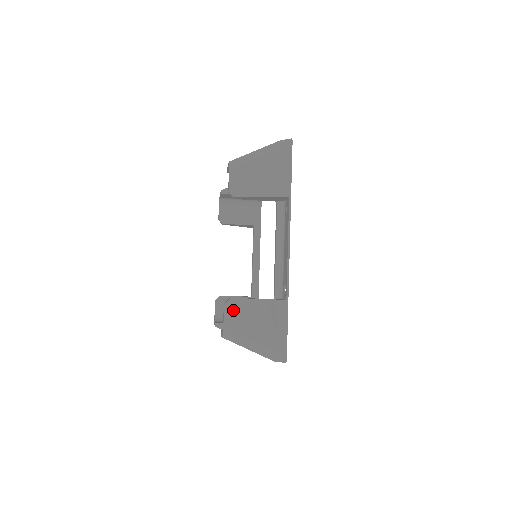
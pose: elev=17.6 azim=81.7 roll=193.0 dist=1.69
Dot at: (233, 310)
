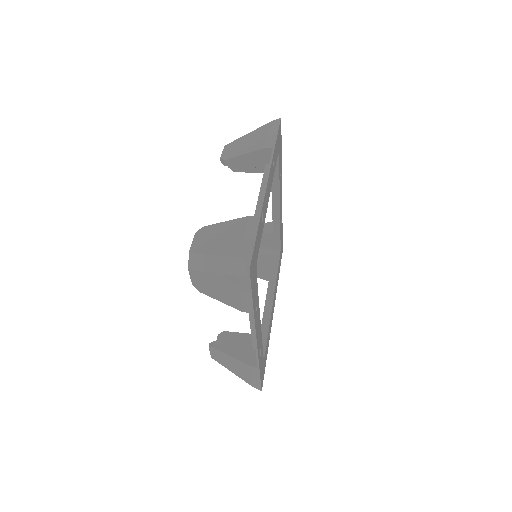
Dot at: (216, 354)
